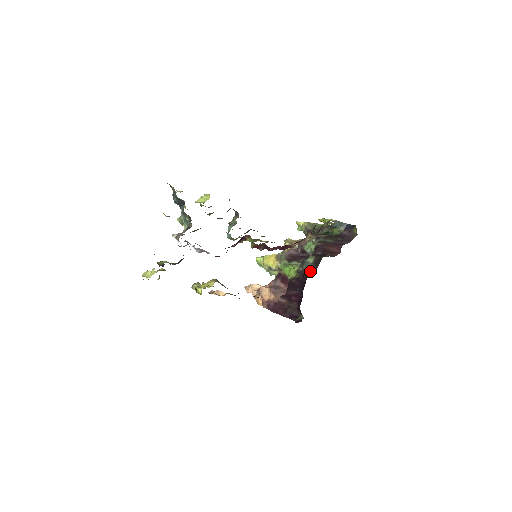
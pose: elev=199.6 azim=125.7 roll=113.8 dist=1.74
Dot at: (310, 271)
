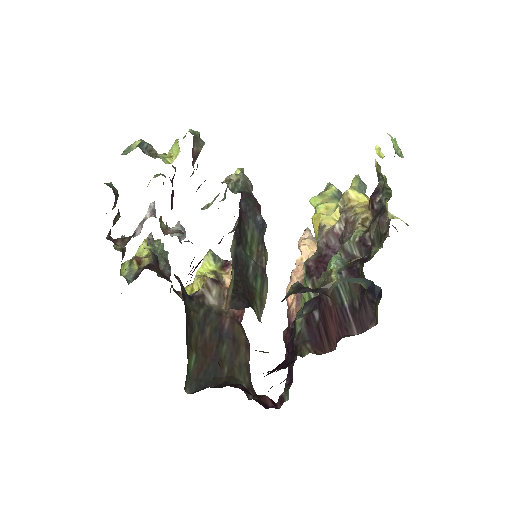
Dot at: occluded
